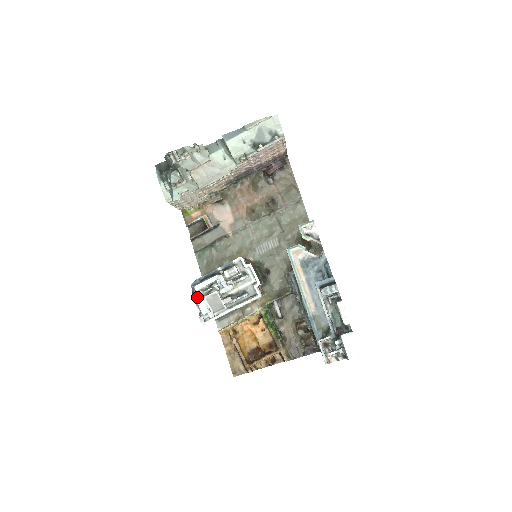
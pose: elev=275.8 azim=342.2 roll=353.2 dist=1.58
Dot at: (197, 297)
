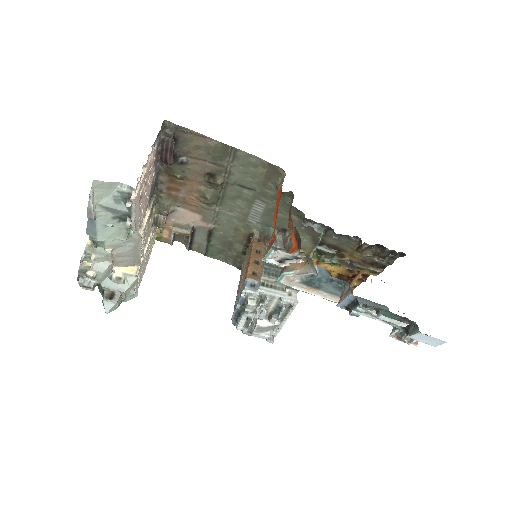
Dot at: (247, 333)
